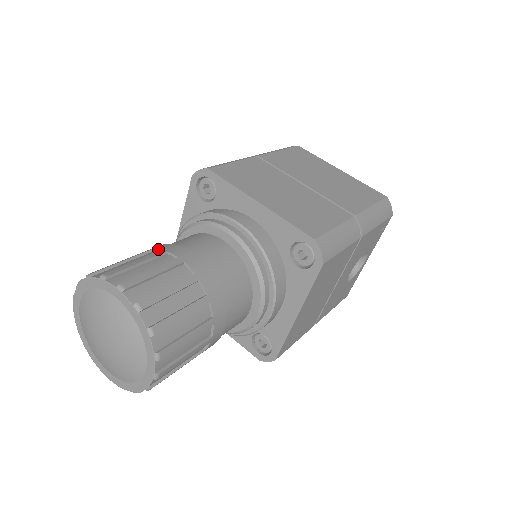
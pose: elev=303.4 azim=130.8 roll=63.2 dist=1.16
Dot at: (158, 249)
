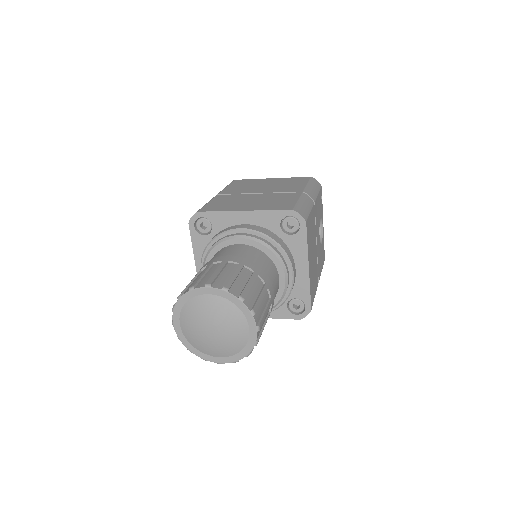
Dot at: (205, 266)
